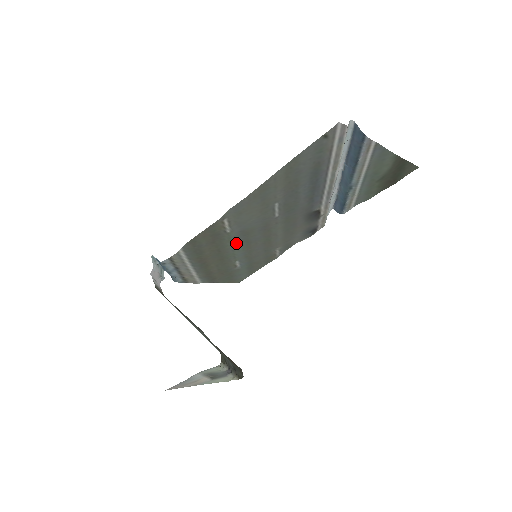
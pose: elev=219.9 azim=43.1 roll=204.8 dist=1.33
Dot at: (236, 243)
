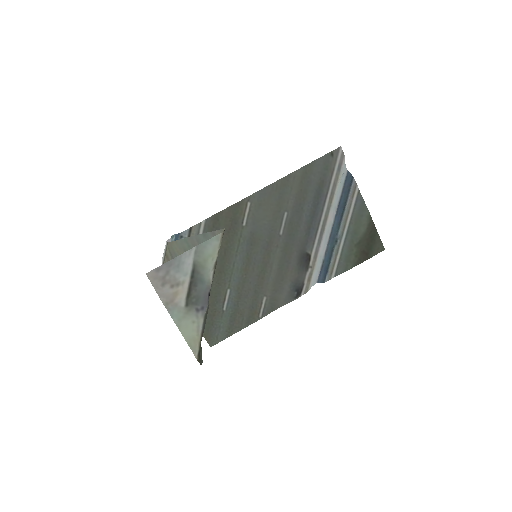
Dot at: (241, 252)
